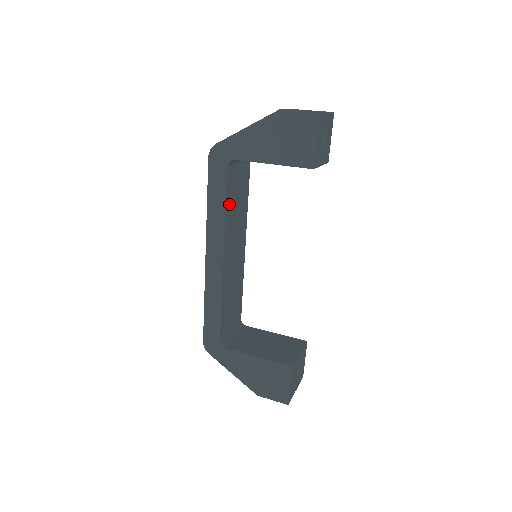
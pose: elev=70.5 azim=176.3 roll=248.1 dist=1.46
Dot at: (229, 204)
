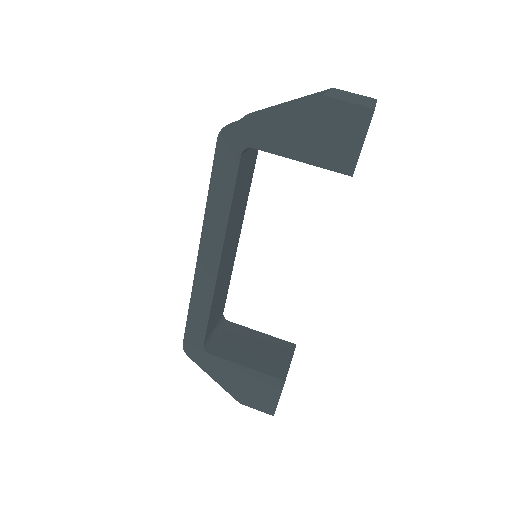
Dot at: (235, 197)
